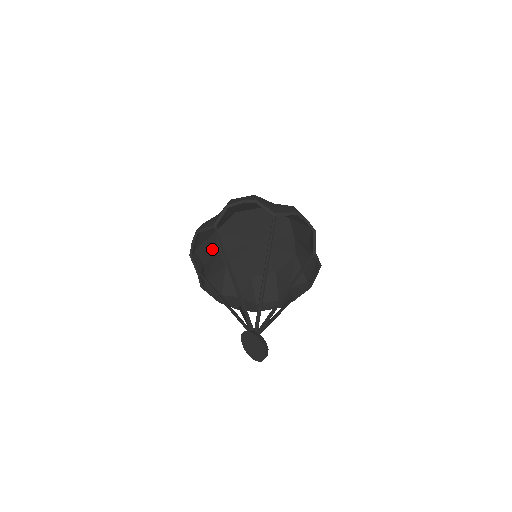
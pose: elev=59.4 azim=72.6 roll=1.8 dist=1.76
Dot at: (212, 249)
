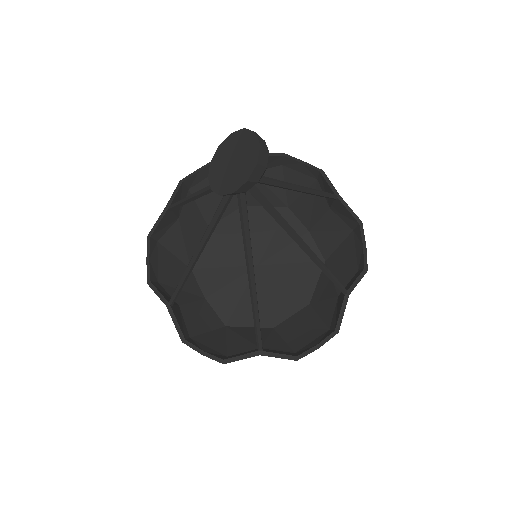
Dot at: (192, 292)
